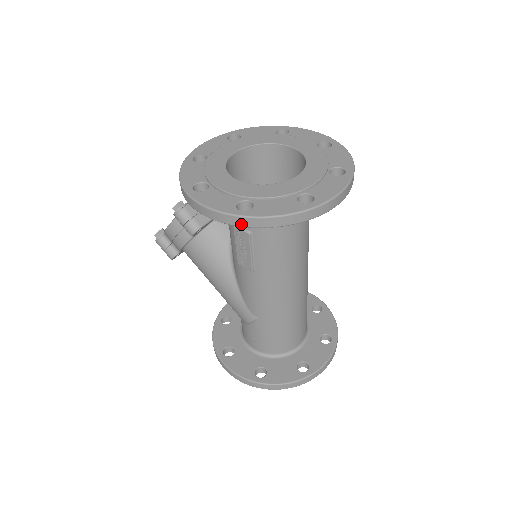
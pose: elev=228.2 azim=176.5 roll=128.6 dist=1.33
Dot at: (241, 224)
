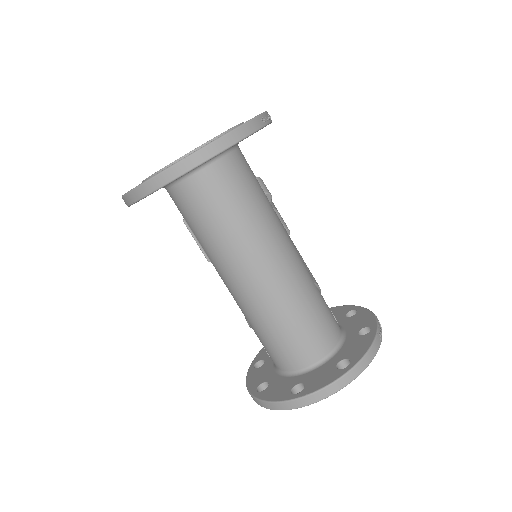
Dot at: (127, 204)
